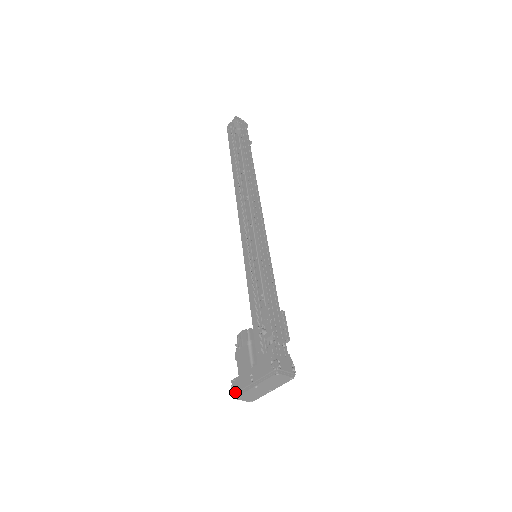
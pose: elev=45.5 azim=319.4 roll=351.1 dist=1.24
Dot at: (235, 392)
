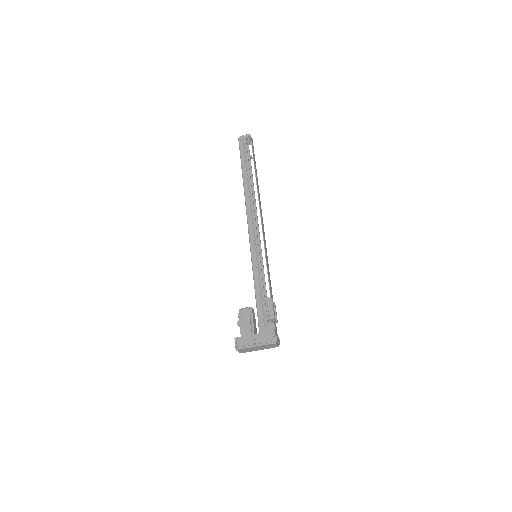
Dot at: (239, 346)
